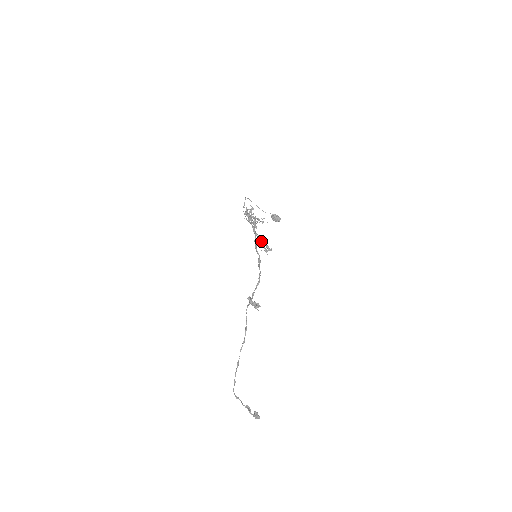
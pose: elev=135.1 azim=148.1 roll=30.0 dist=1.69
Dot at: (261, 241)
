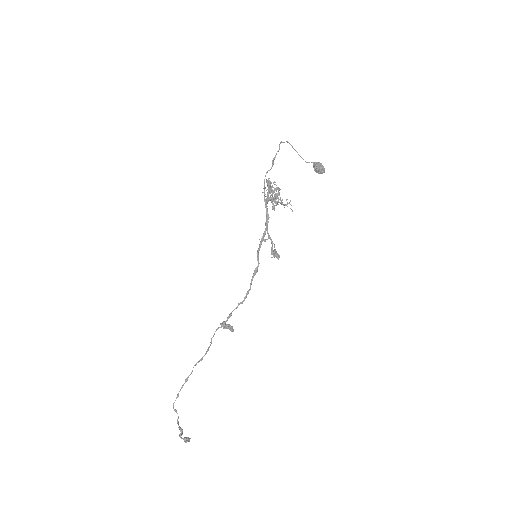
Dot at: occluded
